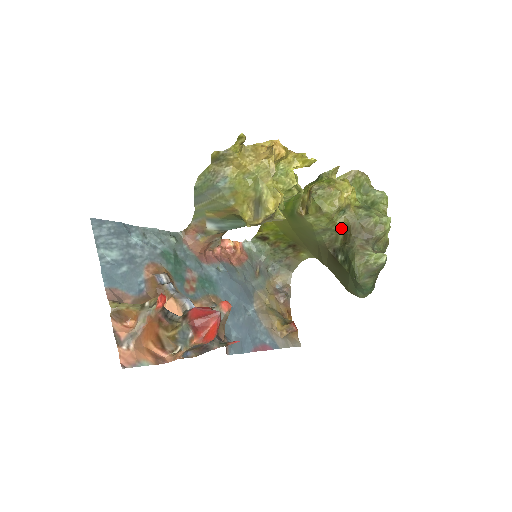
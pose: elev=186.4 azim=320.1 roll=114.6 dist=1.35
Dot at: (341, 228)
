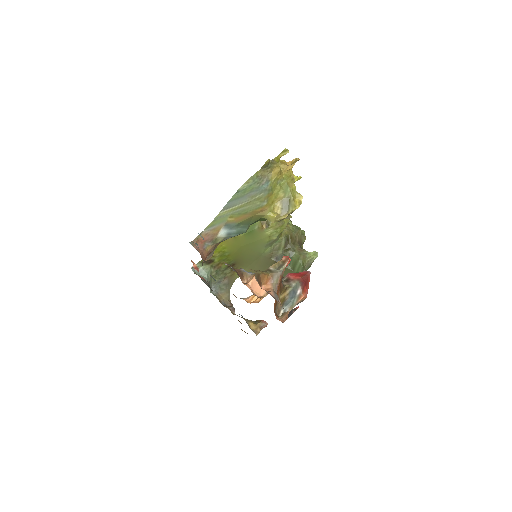
Dot at: (284, 239)
